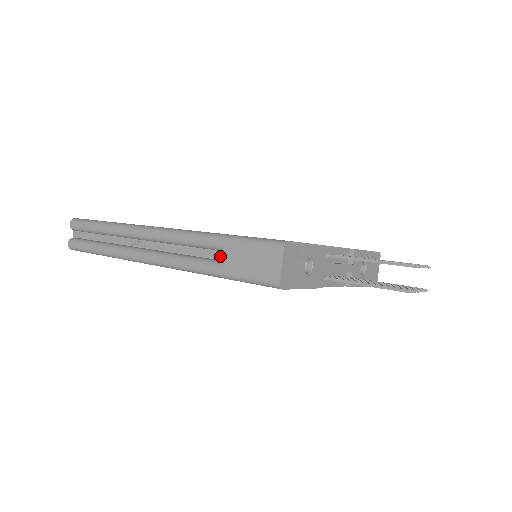
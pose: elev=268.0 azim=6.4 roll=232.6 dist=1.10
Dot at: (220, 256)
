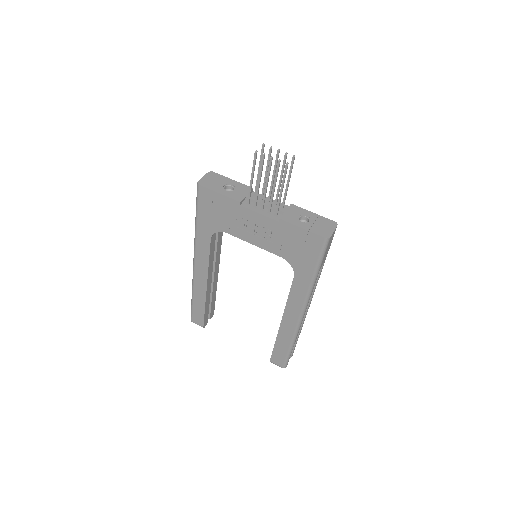
Dot at: occluded
